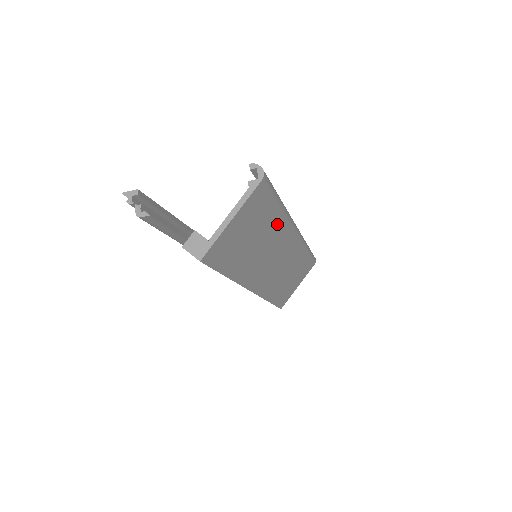
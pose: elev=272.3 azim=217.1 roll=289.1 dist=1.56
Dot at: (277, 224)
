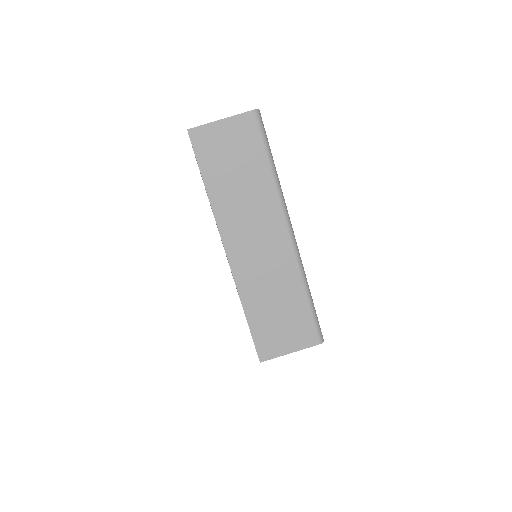
Dot at: (265, 185)
